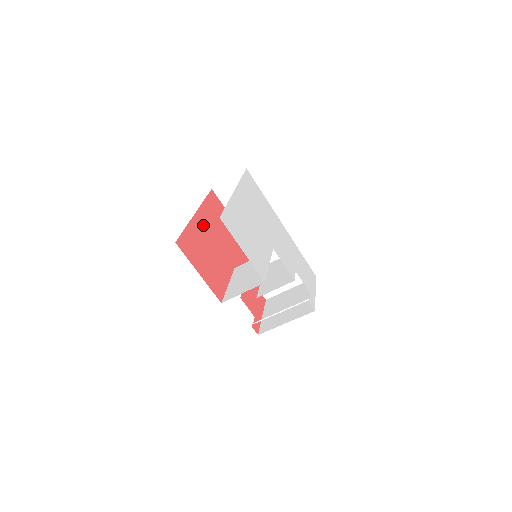
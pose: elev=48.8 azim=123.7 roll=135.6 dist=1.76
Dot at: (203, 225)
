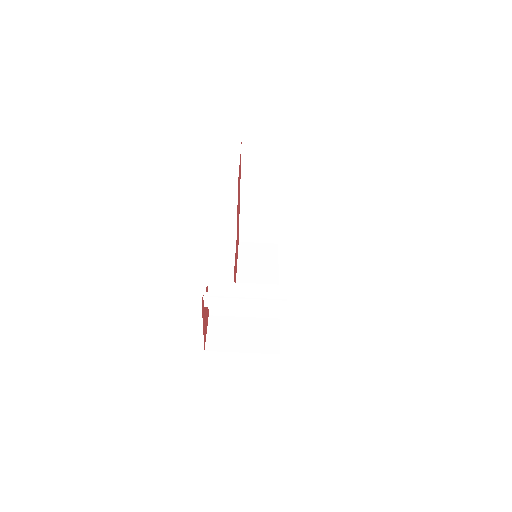
Dot at: (239, 201)
